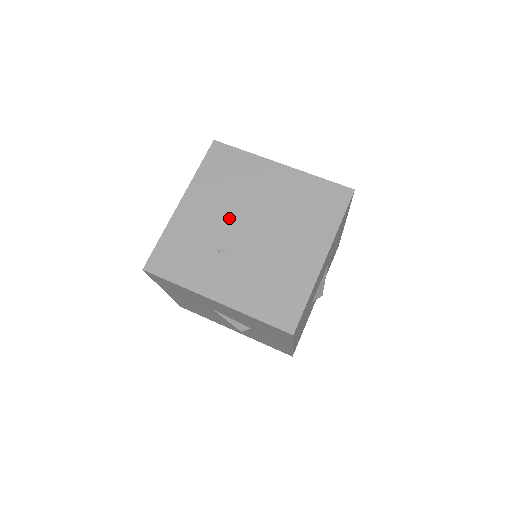
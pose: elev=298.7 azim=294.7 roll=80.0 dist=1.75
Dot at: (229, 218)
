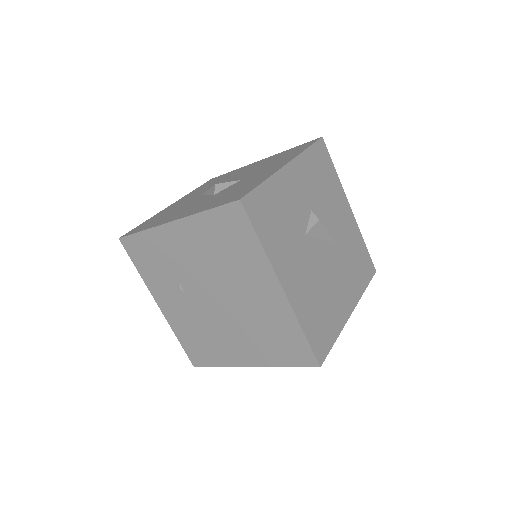
Dot at: (202, 276)
